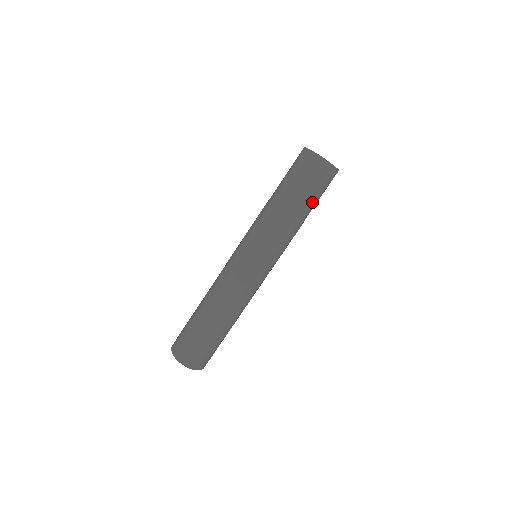
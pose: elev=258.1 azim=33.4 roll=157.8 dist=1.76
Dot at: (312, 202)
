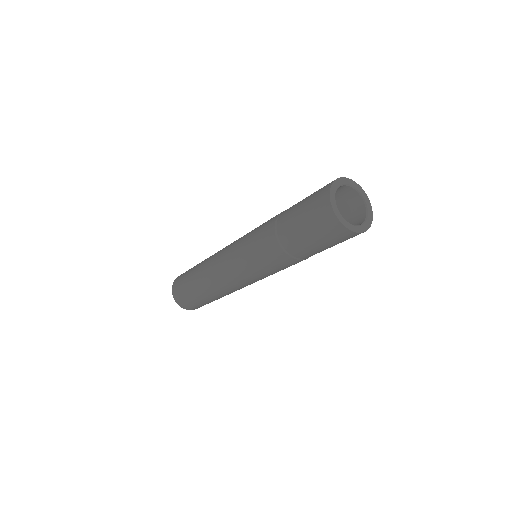
Dot at: (310, 248)
